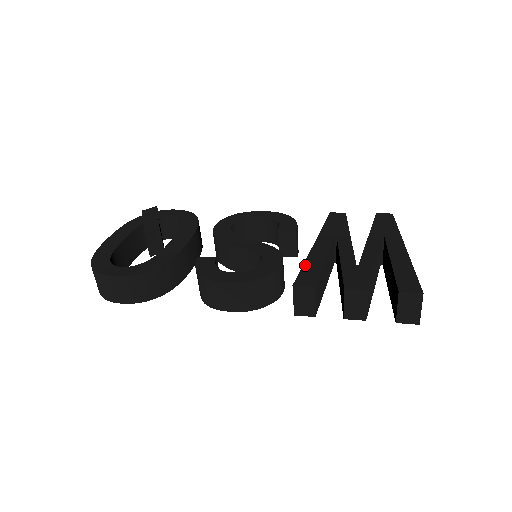
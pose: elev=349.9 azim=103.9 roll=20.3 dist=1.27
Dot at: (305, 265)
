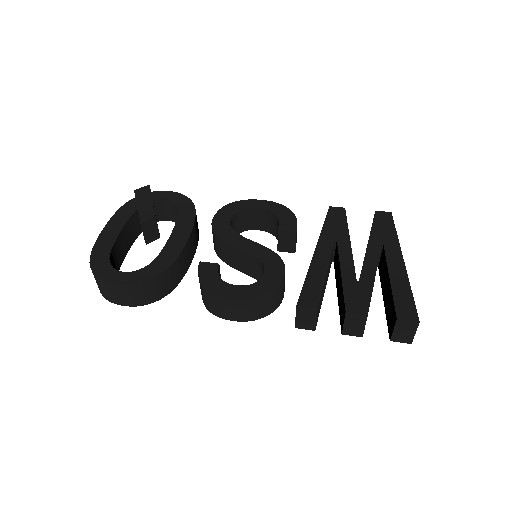
Dot at: (307, 279)
